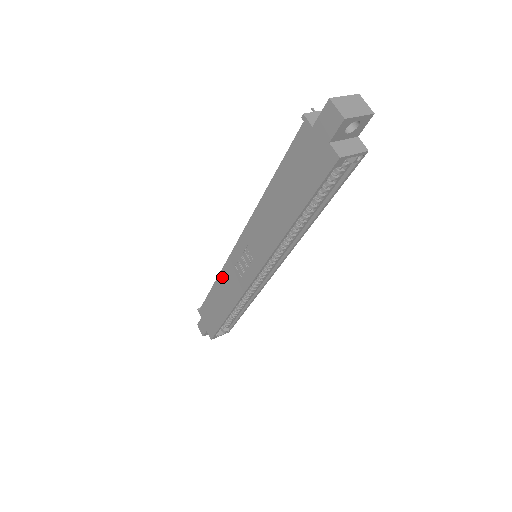
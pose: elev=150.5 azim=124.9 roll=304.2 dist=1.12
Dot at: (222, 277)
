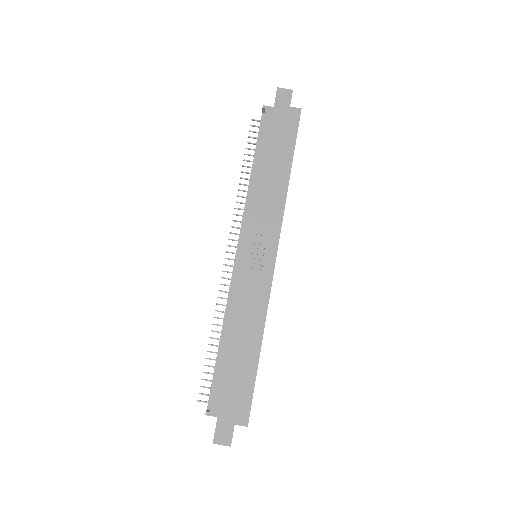
Dot at: (234, 307)
